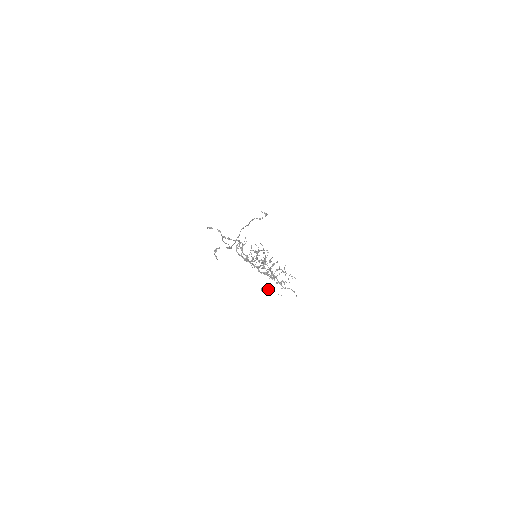
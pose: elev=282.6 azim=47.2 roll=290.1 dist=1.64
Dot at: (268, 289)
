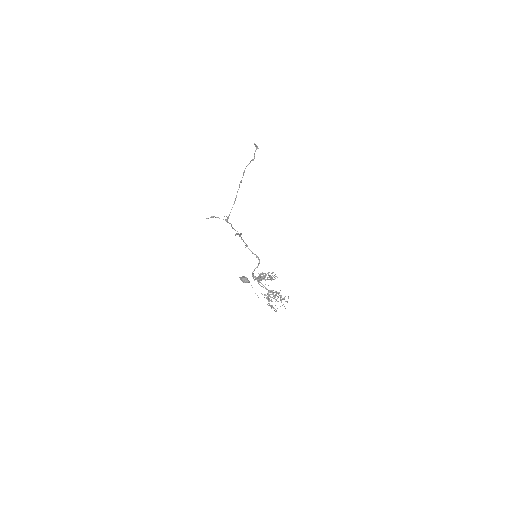
Dot at: (248, 282)
